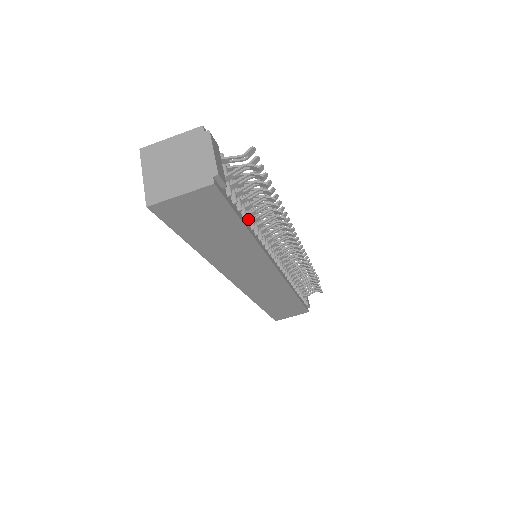
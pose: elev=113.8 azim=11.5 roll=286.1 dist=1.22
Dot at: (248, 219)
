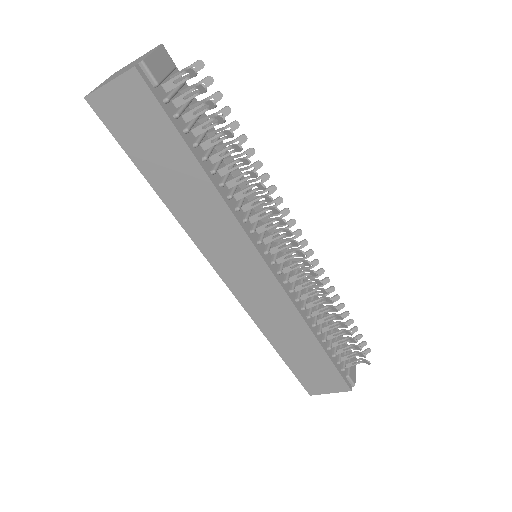
Dot at: (204, 155)
